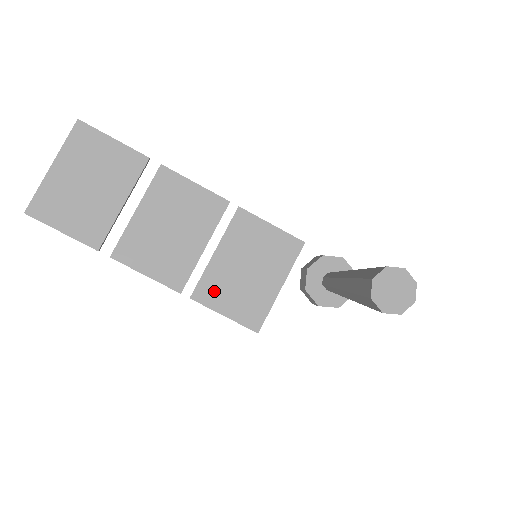
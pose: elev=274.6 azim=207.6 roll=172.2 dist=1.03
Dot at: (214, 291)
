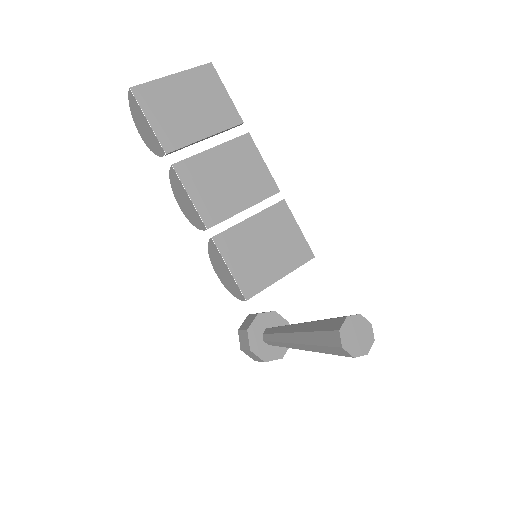
Dot at: (233, 245)
